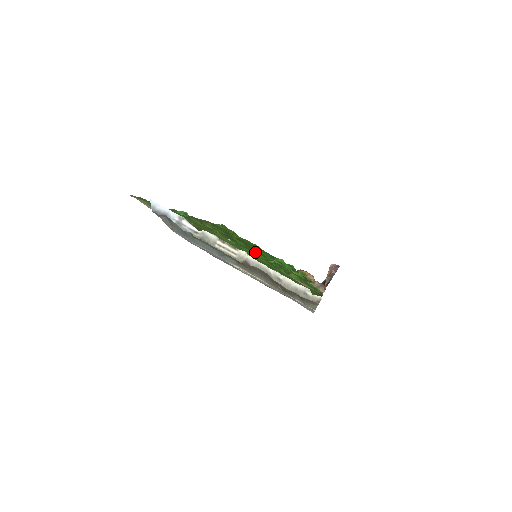
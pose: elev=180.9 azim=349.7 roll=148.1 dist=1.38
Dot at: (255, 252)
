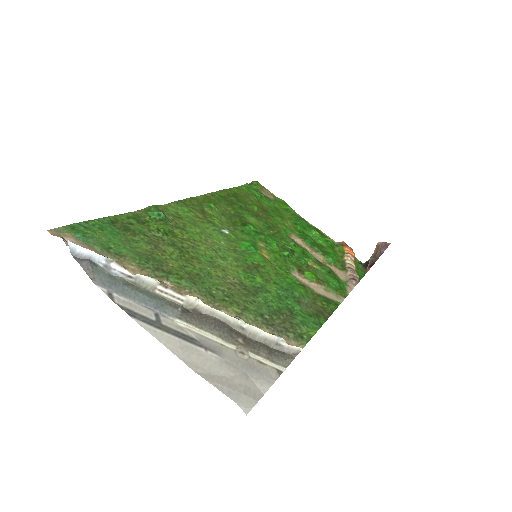
Dot at: (266, 240)
